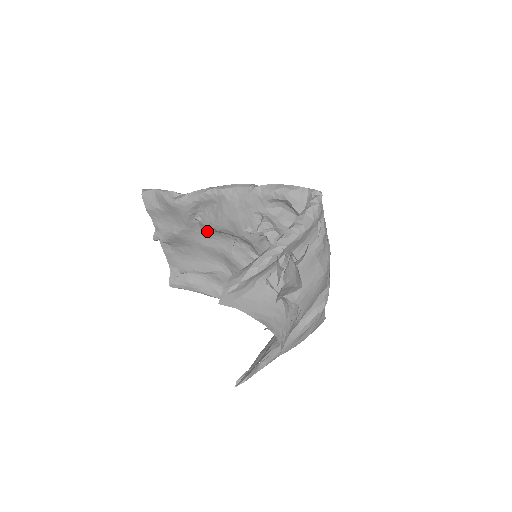
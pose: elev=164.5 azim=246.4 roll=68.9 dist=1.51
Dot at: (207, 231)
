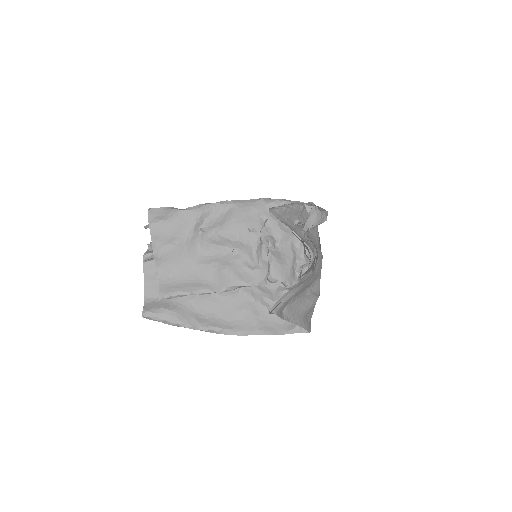
Dot at: (206, 245)
